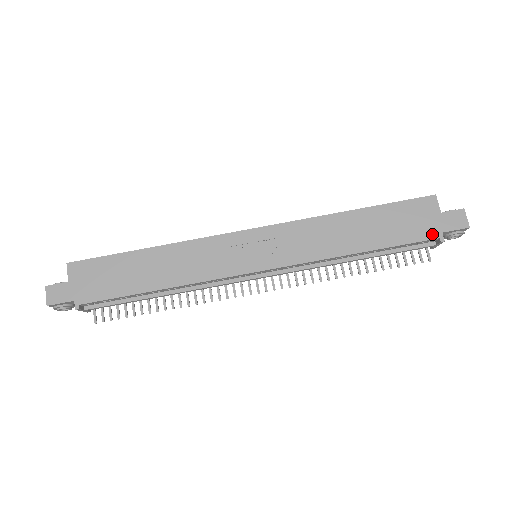
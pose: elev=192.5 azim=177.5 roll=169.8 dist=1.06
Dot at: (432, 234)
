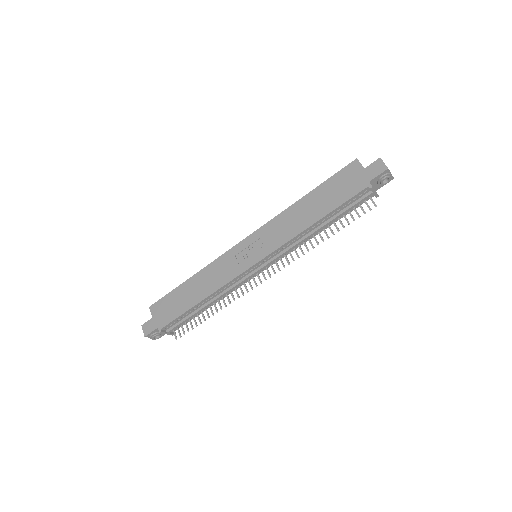
Dot at: (362, 186)
